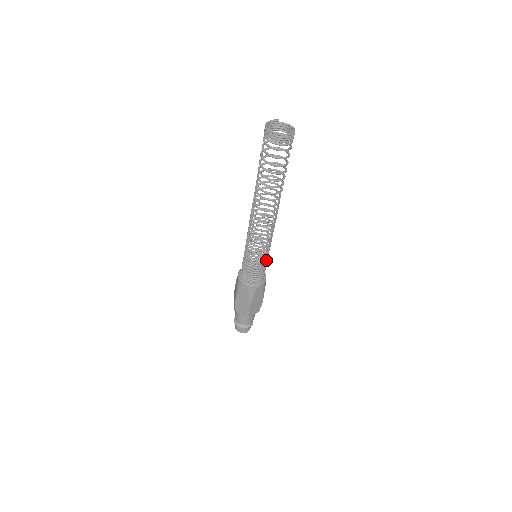
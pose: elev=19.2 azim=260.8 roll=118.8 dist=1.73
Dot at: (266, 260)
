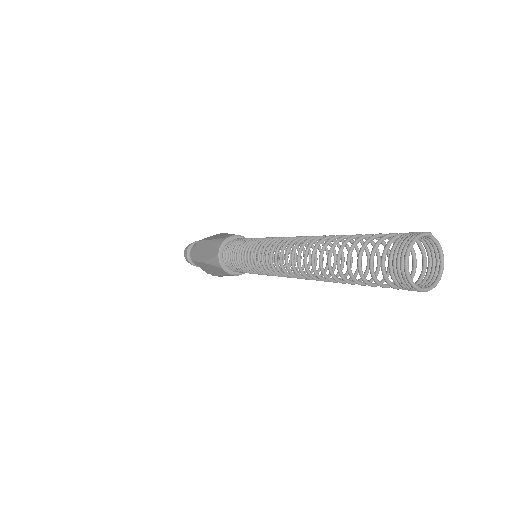
Dot at: (267, 268)
